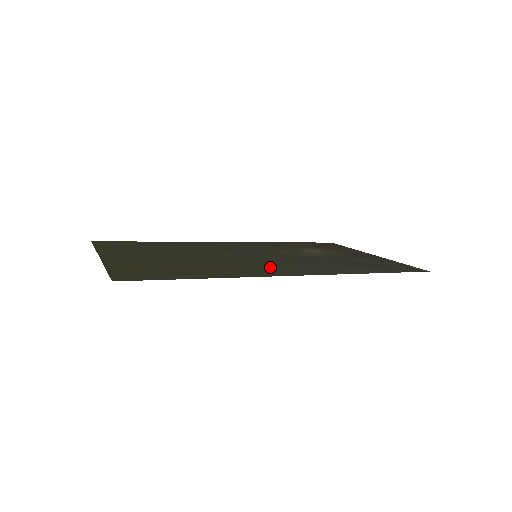
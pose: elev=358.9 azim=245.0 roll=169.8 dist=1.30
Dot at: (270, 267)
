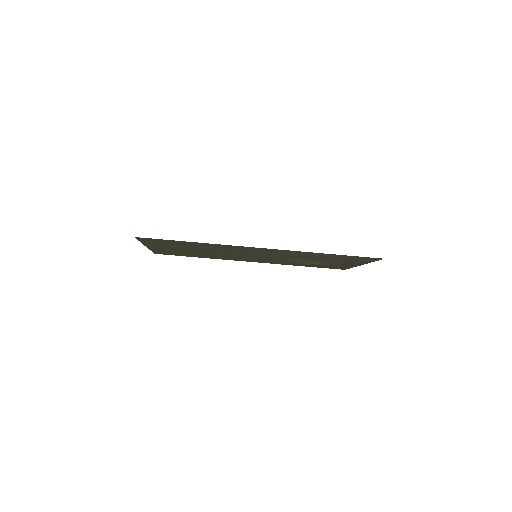
Dot at: (252, 250)
